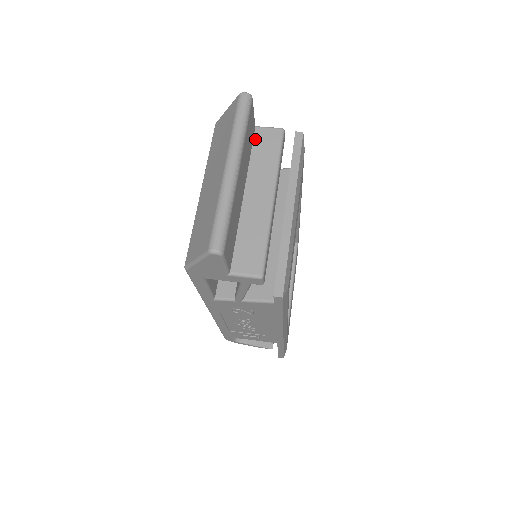
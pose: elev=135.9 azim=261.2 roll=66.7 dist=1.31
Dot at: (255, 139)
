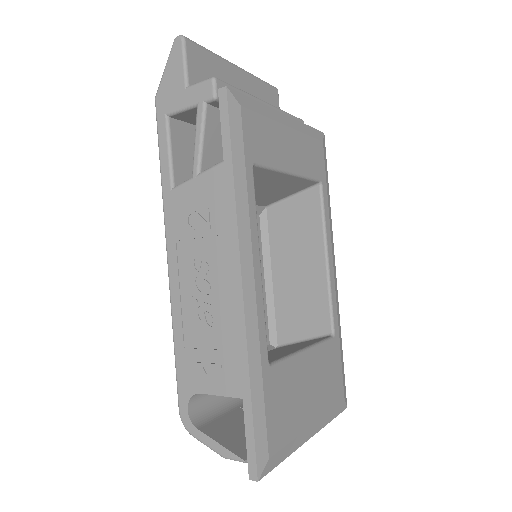
Dot at: occluded
